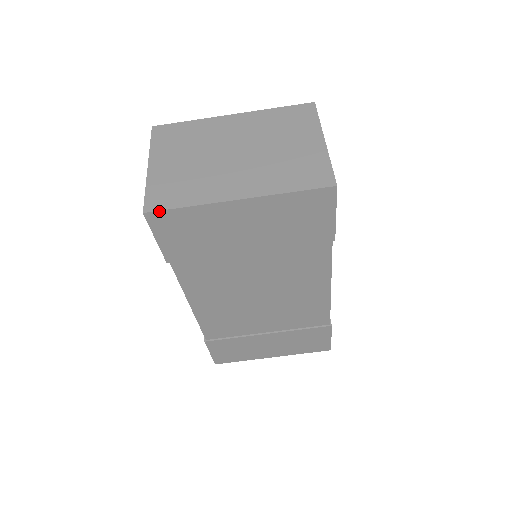
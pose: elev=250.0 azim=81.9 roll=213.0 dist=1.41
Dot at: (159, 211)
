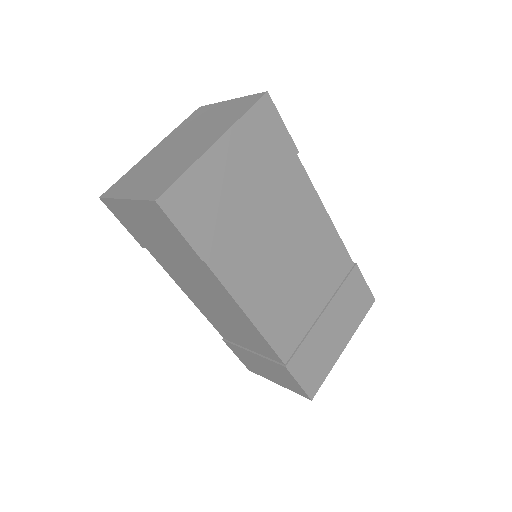
Dot at: (166, 191)
